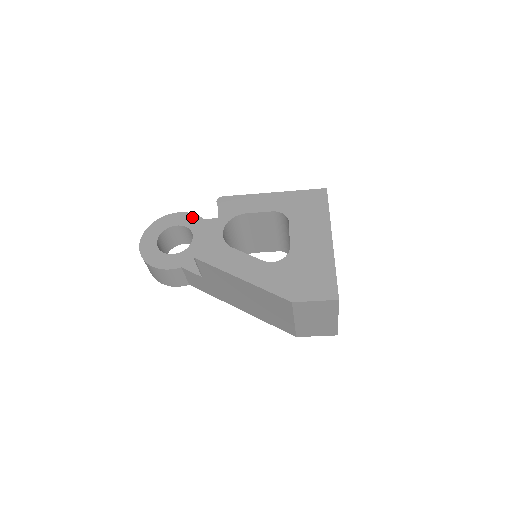
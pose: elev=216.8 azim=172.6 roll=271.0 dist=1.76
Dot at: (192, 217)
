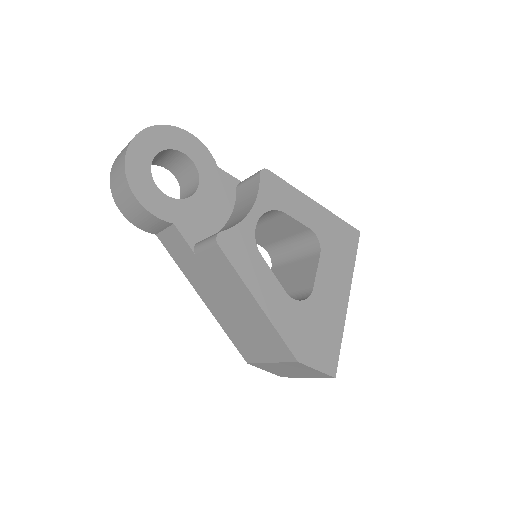
Dot at: (205, 153)
